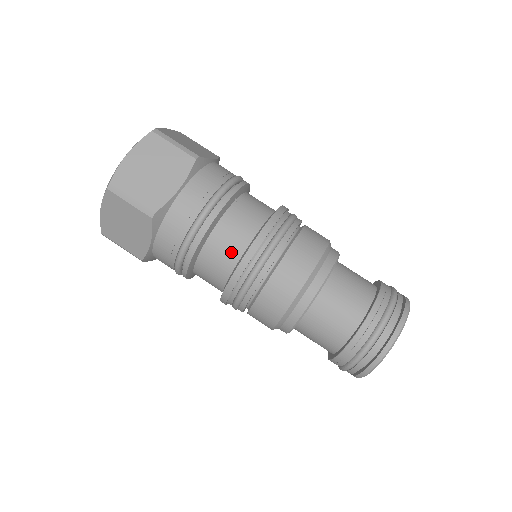
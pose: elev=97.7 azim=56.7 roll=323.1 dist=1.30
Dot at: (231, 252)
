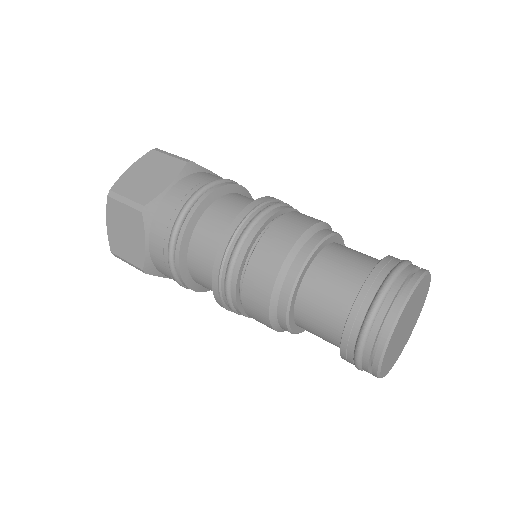
Dot at: (250, 202)
